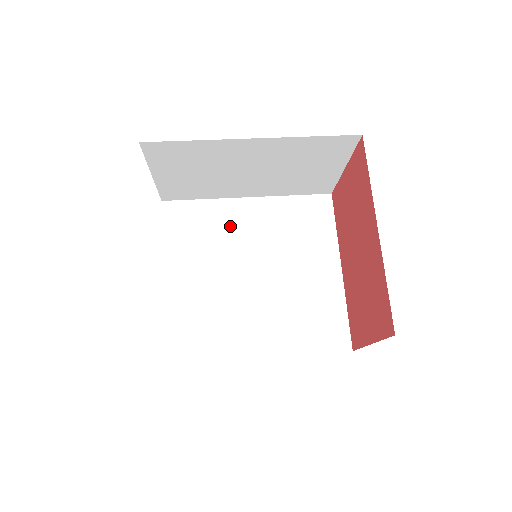
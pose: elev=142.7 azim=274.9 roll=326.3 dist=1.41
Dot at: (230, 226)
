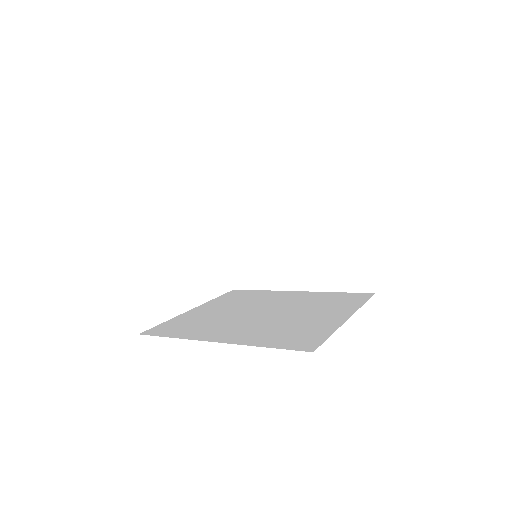
Dot at: (270, 298)
